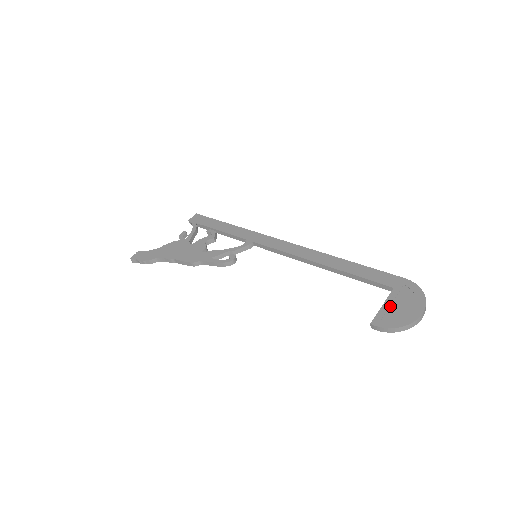
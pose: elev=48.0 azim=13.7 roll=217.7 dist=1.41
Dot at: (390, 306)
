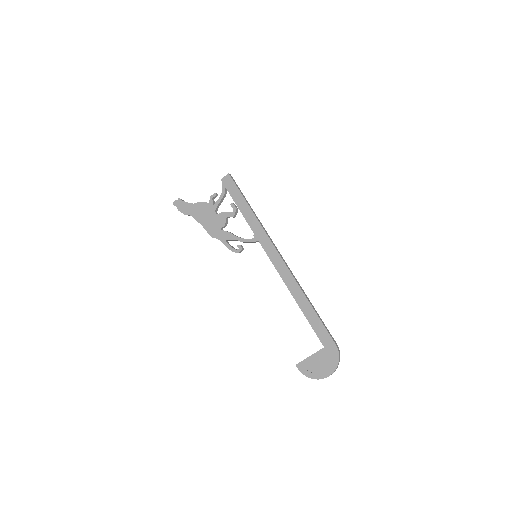
Dot at: (314, 359)
